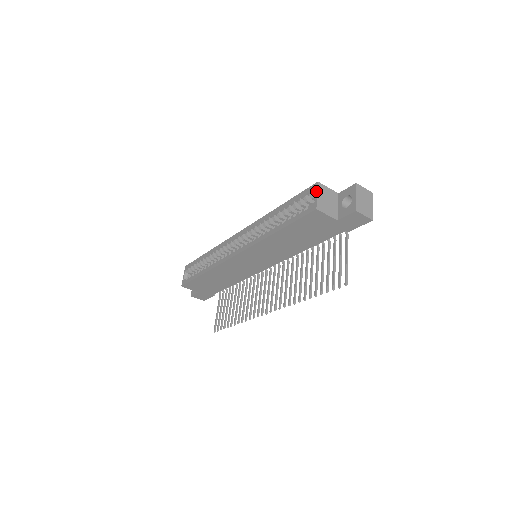
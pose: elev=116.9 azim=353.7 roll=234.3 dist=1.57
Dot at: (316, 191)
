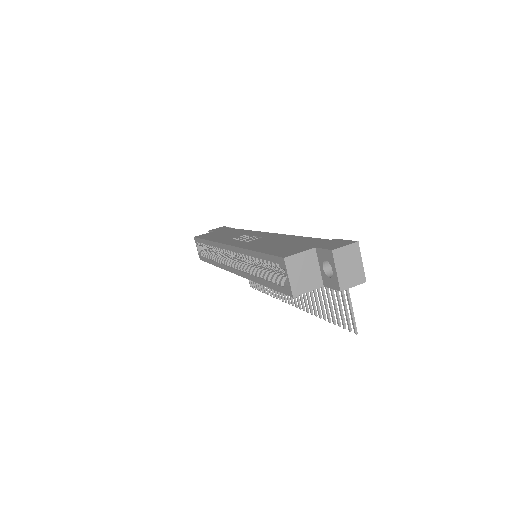
Dot at: (286, 271)
